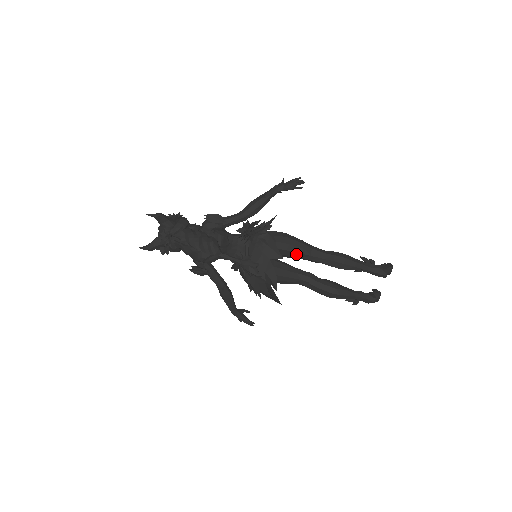
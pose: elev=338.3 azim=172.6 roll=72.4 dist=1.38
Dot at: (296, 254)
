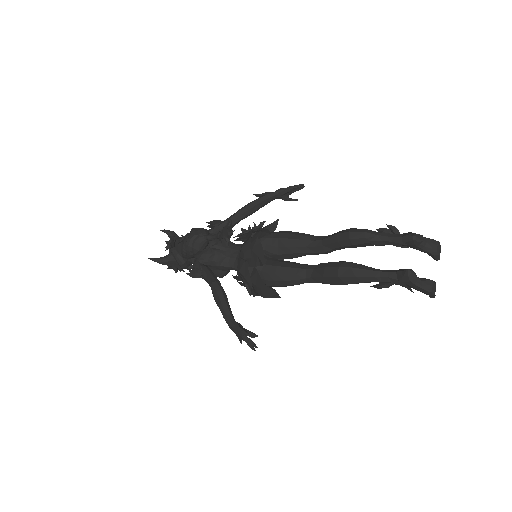
Dot at: (297, 242)
